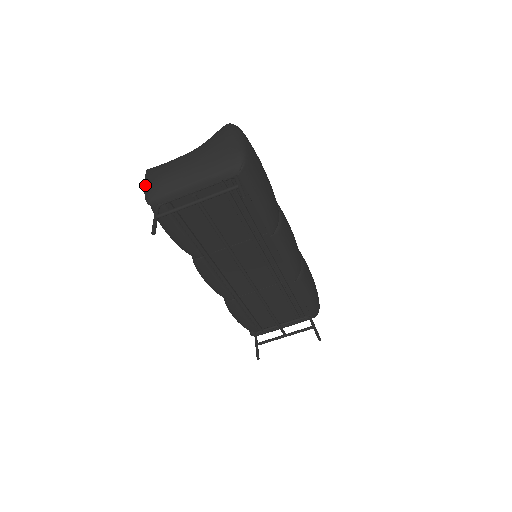
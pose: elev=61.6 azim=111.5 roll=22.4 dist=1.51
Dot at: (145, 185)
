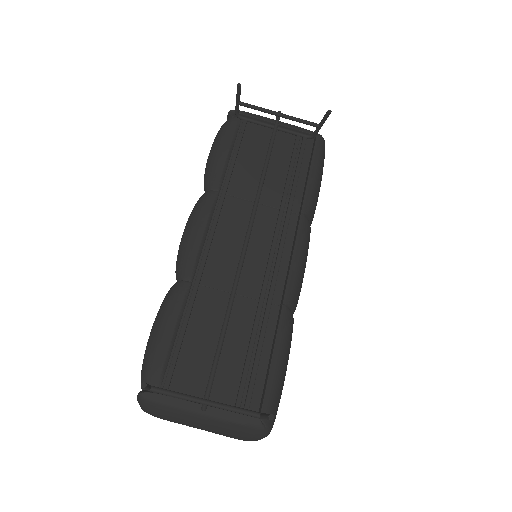
Dot at: occluded
